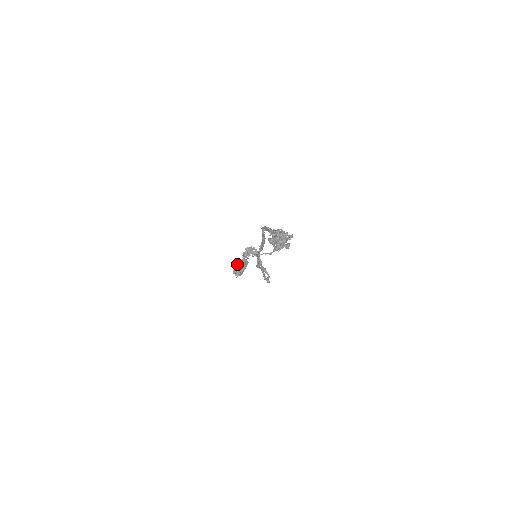
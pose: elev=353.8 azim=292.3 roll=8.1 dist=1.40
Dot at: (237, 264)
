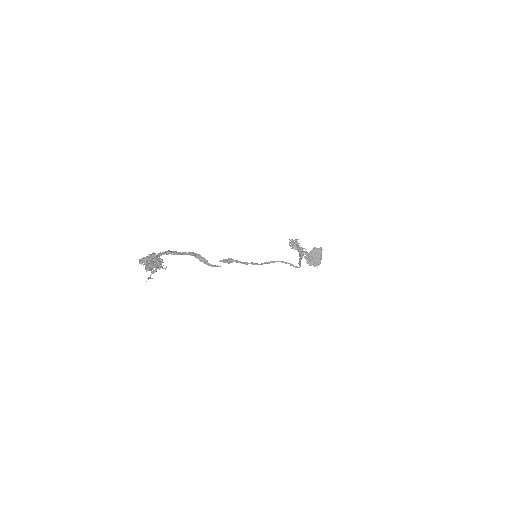
Dot at: (306, 257)
